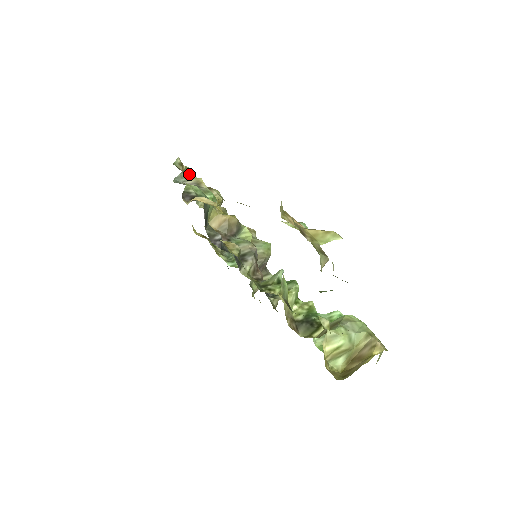
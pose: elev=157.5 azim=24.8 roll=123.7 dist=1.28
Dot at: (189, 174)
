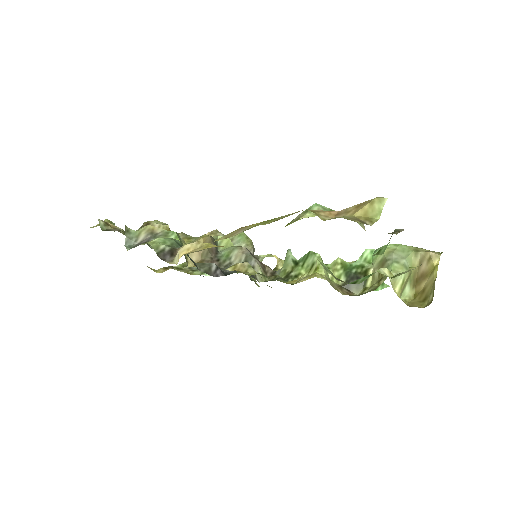
Dot at: occluded
